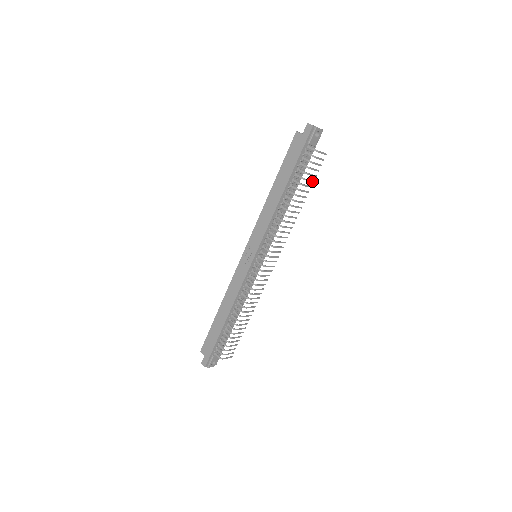
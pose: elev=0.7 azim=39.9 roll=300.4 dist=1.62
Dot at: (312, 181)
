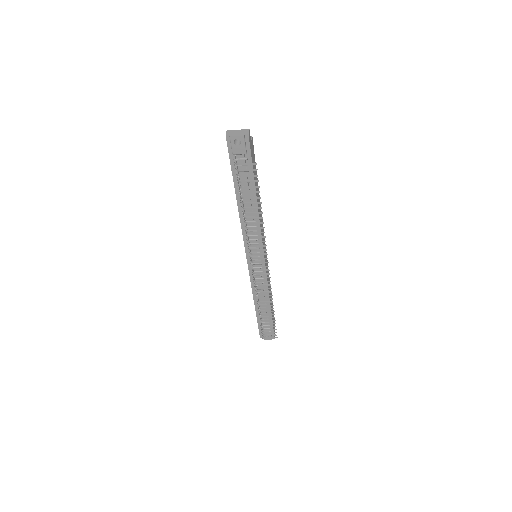
Dot at: (256, 192)
